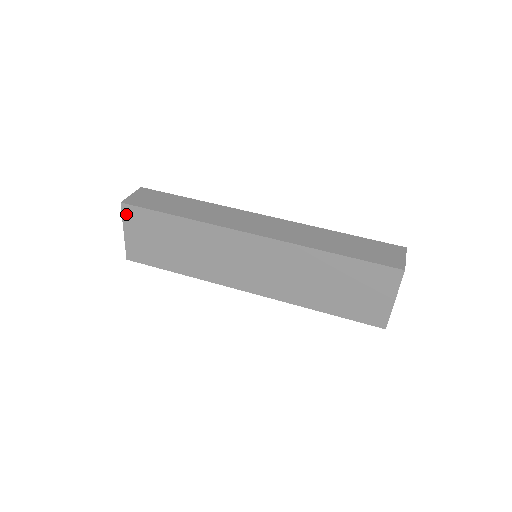
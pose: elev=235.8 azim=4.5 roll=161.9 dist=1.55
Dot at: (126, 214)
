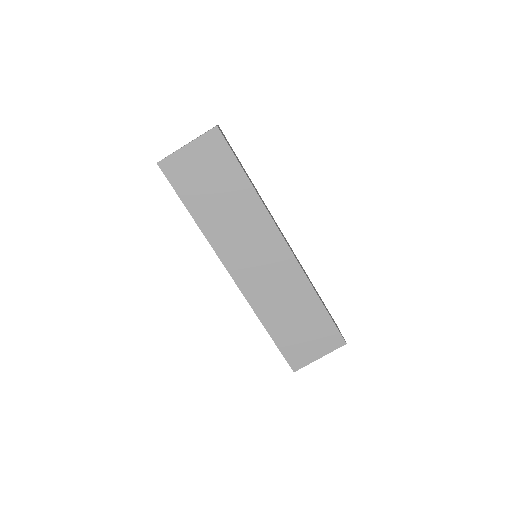
Dot at: (209, 137)
